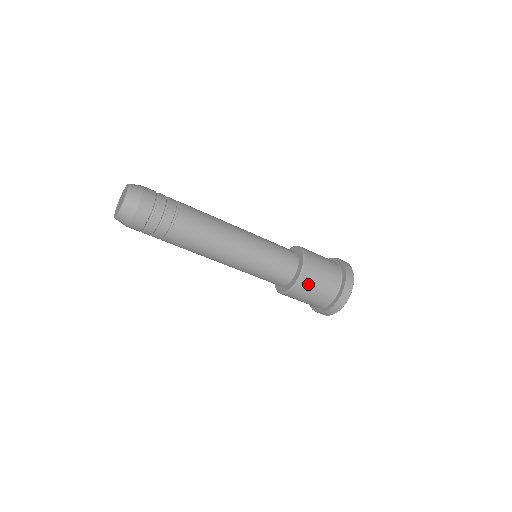
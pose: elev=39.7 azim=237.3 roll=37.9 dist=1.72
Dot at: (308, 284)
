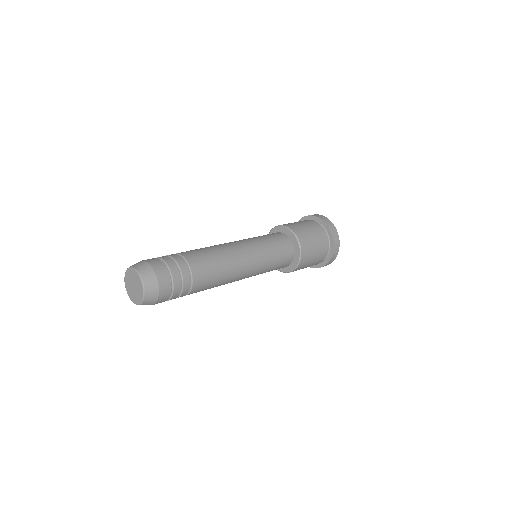
Dot at: (304, 265)
